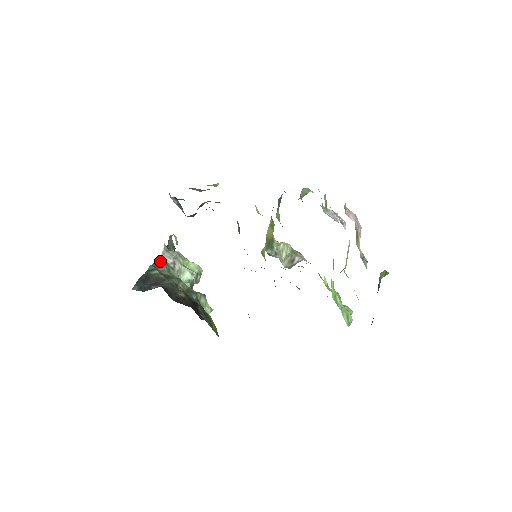
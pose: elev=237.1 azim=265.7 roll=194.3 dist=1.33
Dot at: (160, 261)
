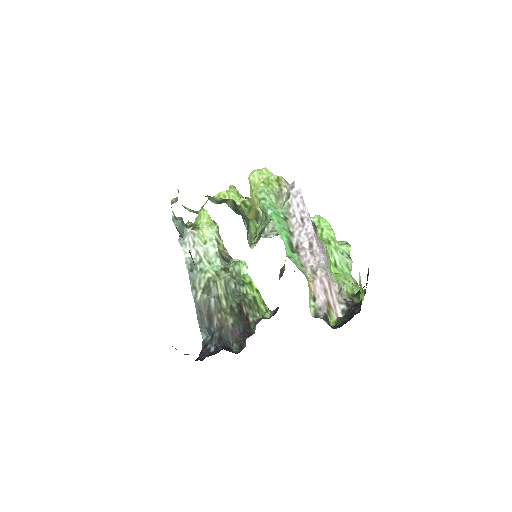
Dot at: (191, 271)
